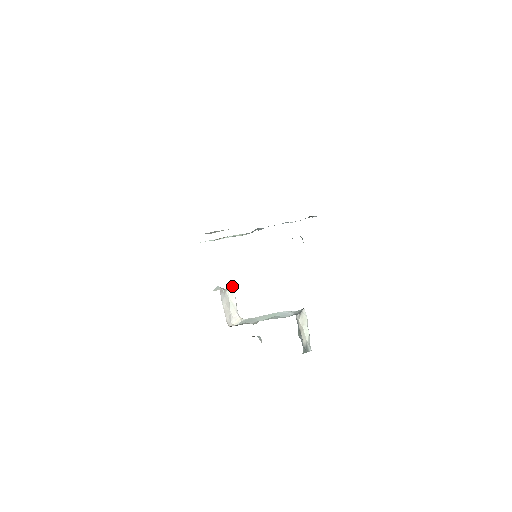
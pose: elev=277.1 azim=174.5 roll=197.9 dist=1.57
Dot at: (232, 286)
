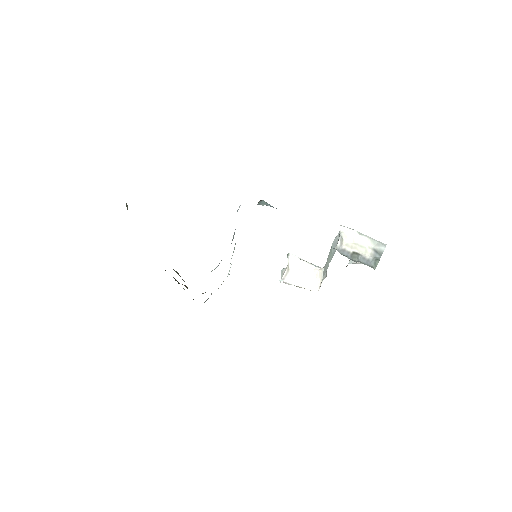
Dot at: (289, 257)
